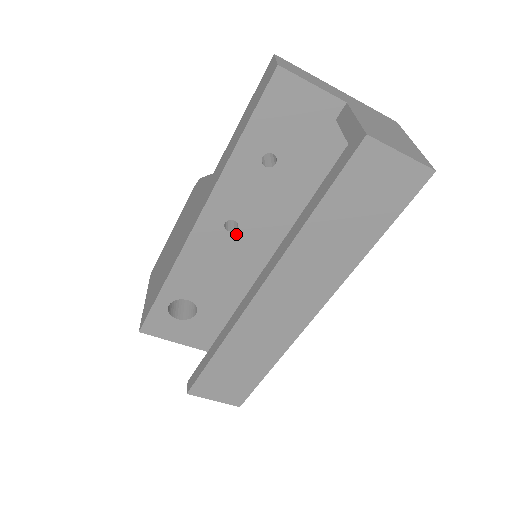
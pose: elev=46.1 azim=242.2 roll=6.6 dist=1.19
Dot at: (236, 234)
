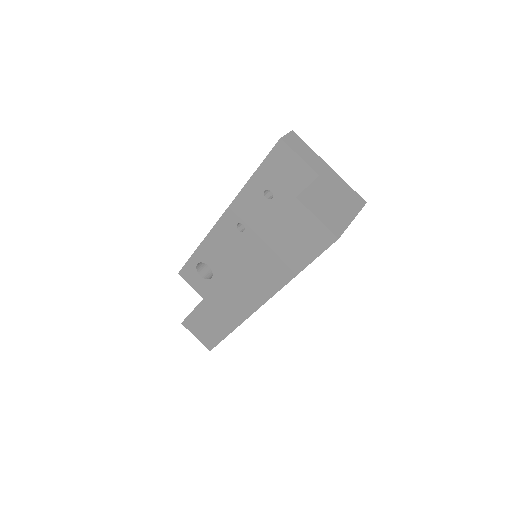
Dot at: (243, 234)
